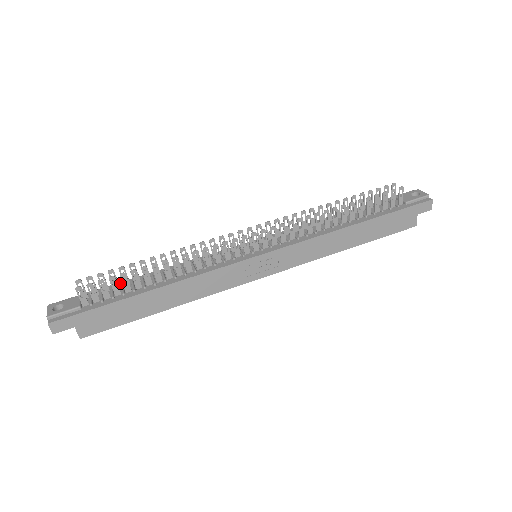
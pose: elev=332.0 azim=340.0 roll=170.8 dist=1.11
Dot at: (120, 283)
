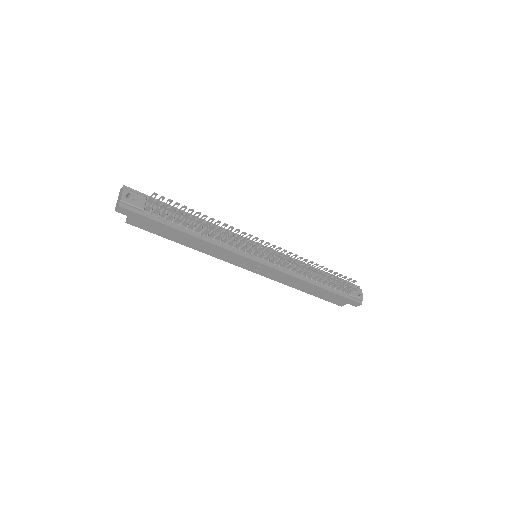
Dot at: occluded
